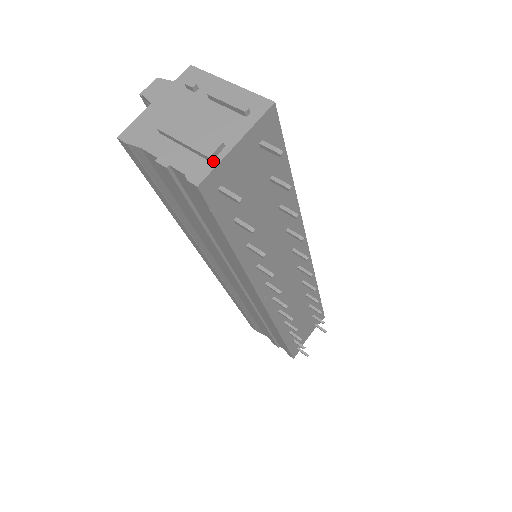
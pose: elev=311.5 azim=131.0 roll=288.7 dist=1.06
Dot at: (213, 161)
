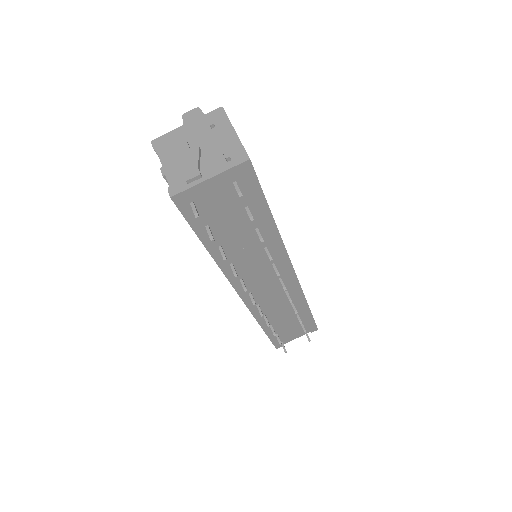
Dot at: (189, 184)
